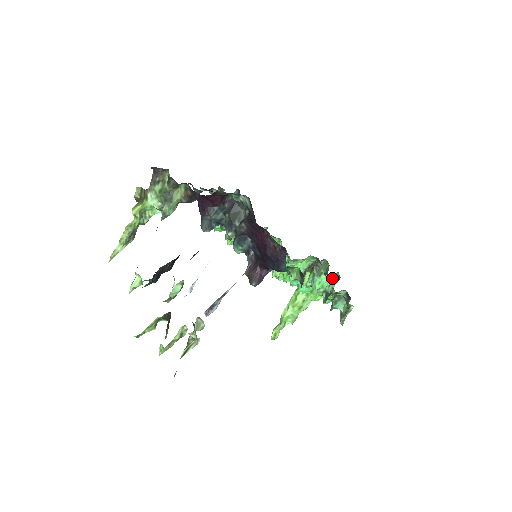
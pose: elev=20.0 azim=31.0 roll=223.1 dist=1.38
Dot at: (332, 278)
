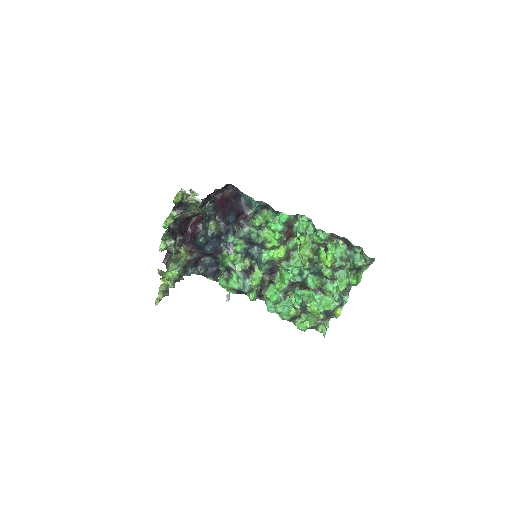
Dot at: (306, 222)
